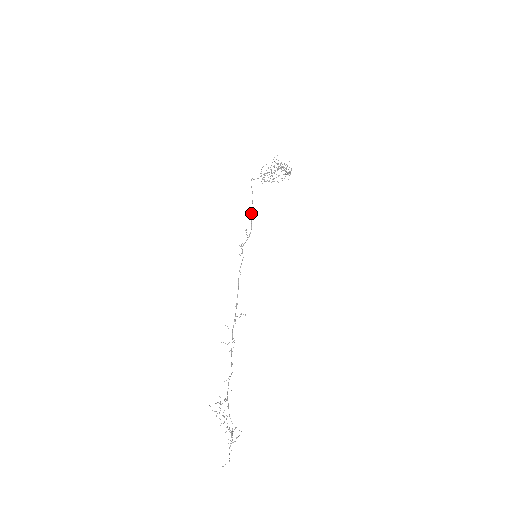
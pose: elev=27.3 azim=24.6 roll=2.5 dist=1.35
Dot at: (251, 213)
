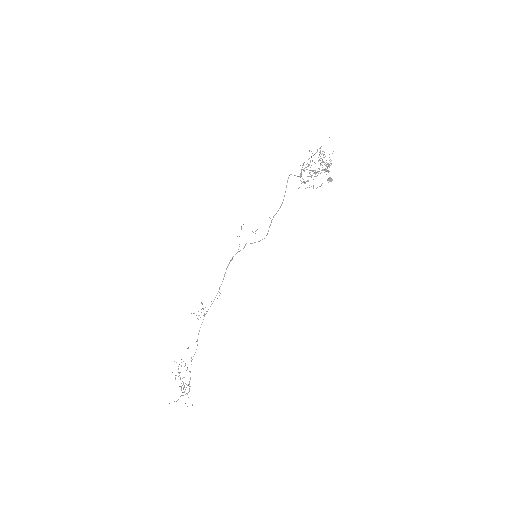
Dot at: (272, 219)
